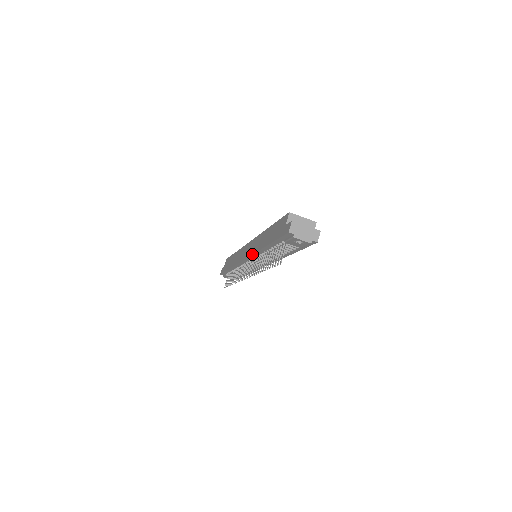
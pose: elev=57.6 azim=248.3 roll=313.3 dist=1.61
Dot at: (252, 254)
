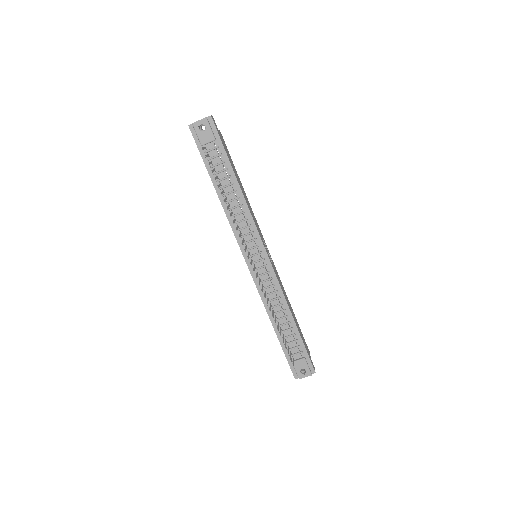
Dot at: occluded
